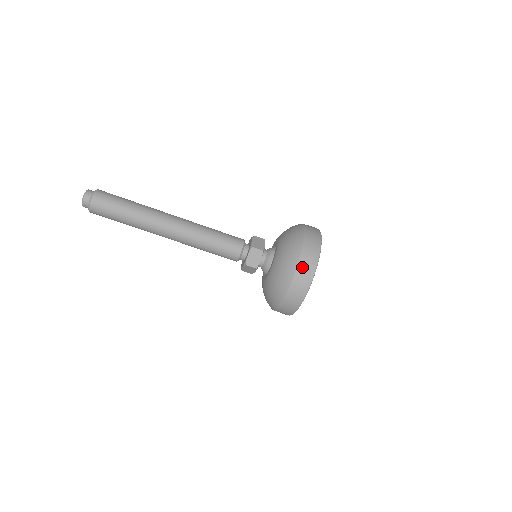
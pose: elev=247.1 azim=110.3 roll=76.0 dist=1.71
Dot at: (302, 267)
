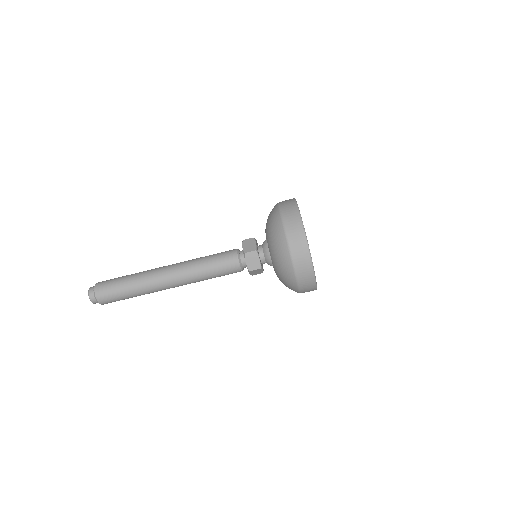
Dot at: (293, 248)
